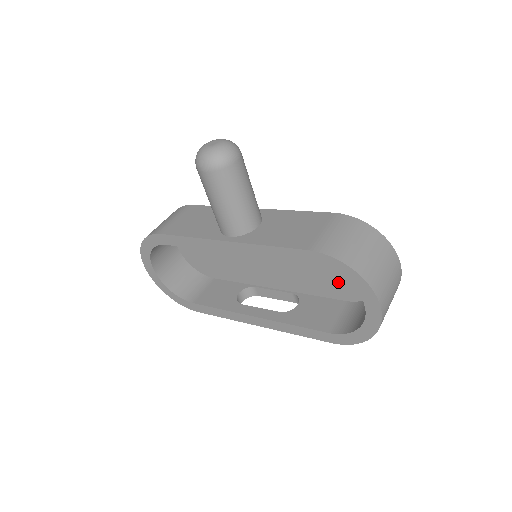
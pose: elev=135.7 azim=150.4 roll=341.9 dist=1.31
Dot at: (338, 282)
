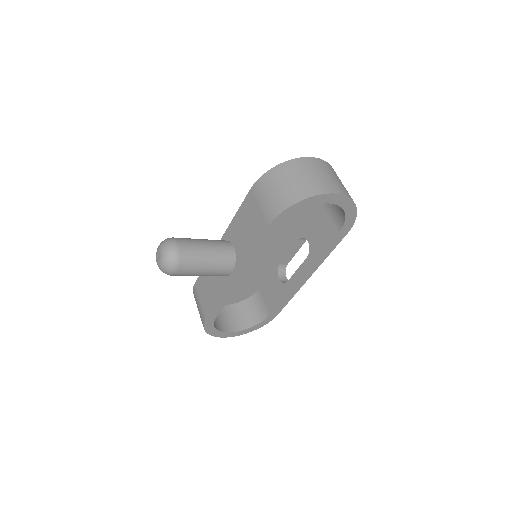
Dot at: occluded
